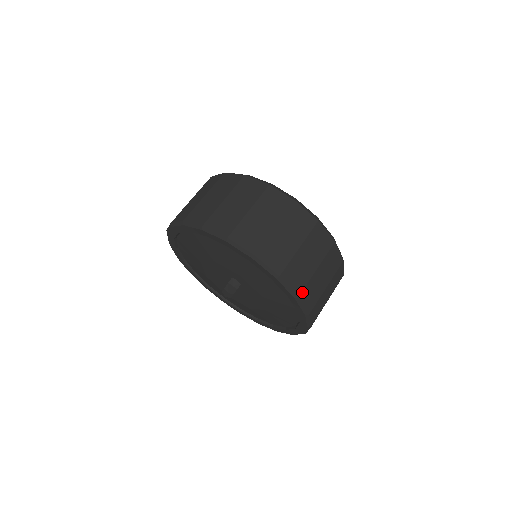
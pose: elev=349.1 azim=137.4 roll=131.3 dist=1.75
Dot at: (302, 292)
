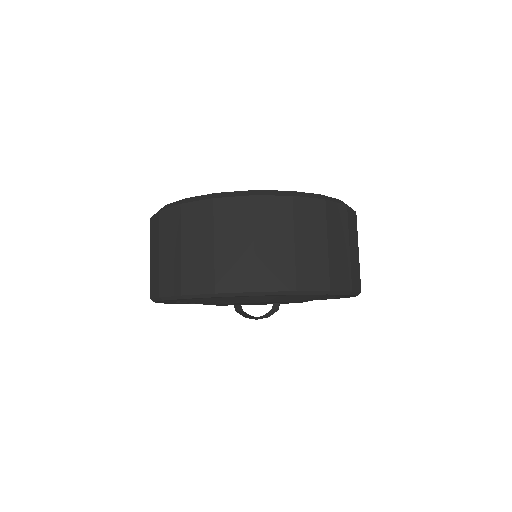
Dot at: occluded
